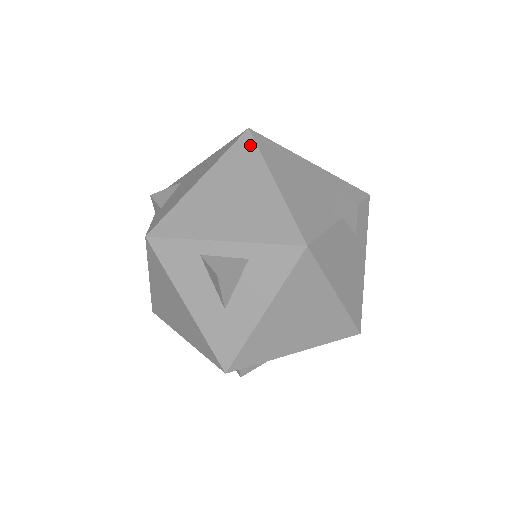
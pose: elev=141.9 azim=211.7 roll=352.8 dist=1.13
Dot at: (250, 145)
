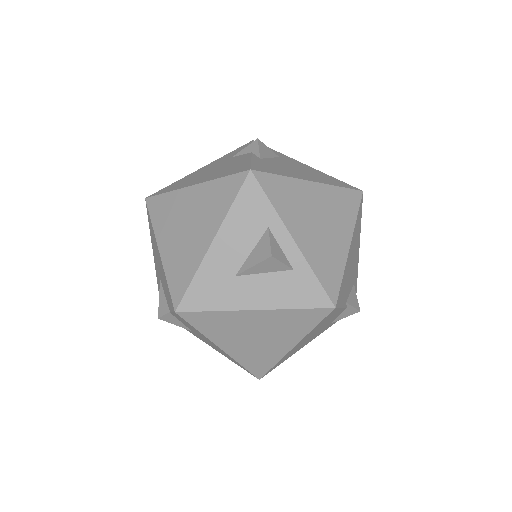
Dot at: (356, 202)
